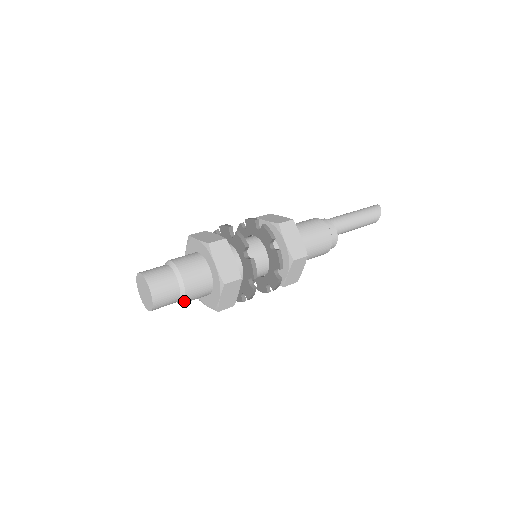
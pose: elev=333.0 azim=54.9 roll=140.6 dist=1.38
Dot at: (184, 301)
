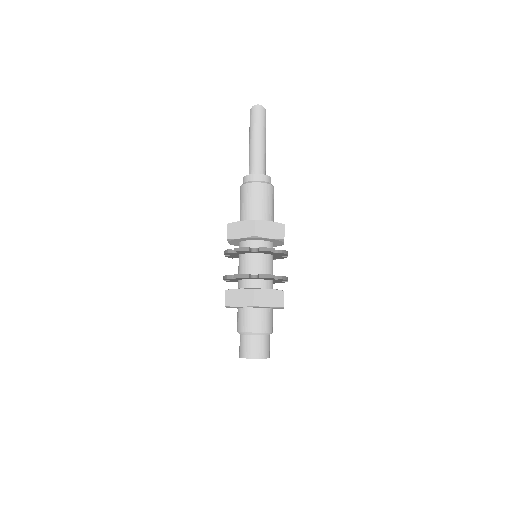
Dot at: occluded
